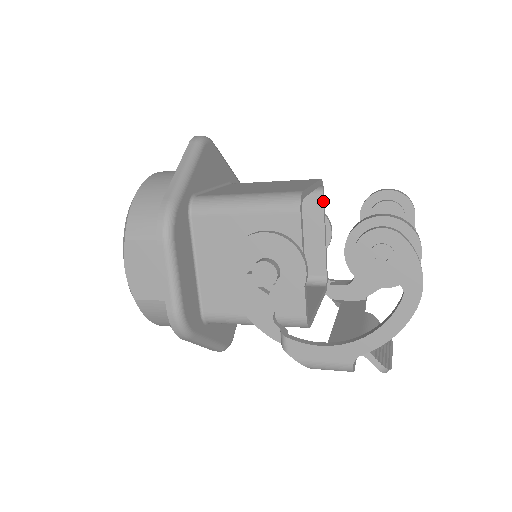
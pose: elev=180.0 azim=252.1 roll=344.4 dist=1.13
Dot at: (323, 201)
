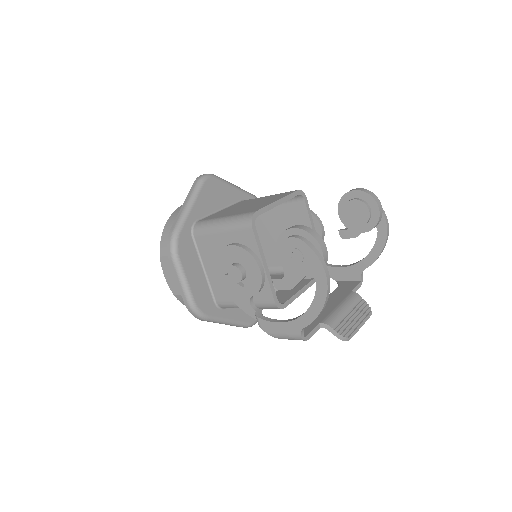
Dot at: (306, 206)
